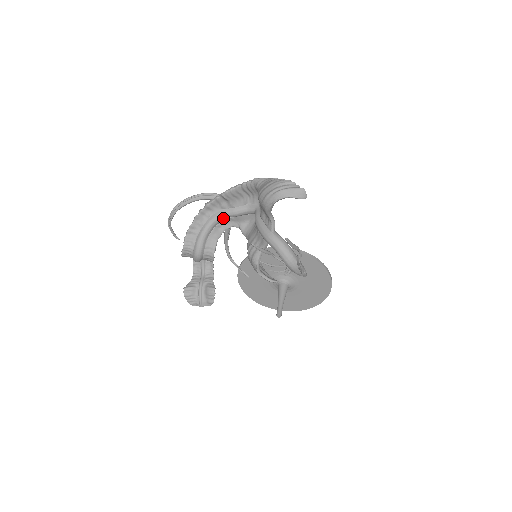
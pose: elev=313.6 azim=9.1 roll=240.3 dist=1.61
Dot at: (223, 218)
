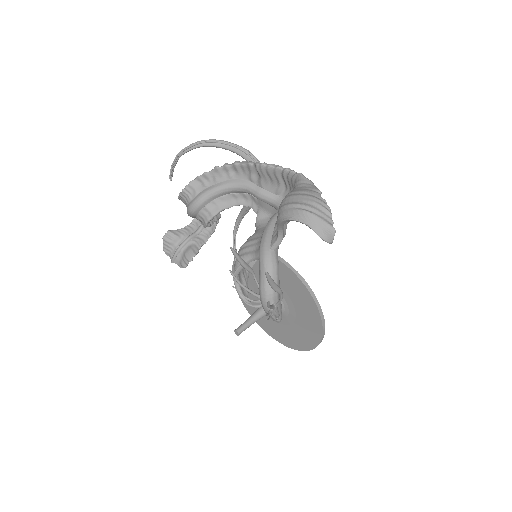
Dot at: (244, 191)
